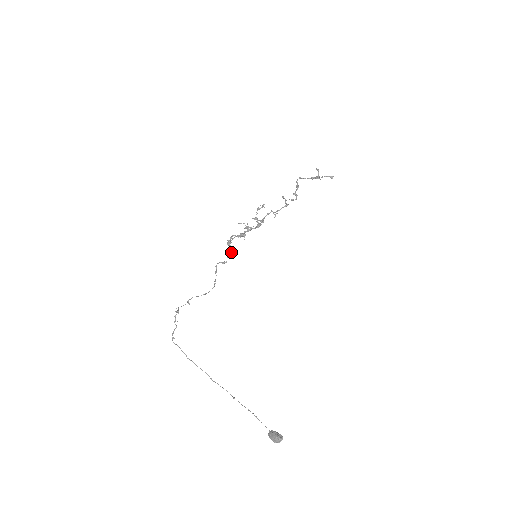
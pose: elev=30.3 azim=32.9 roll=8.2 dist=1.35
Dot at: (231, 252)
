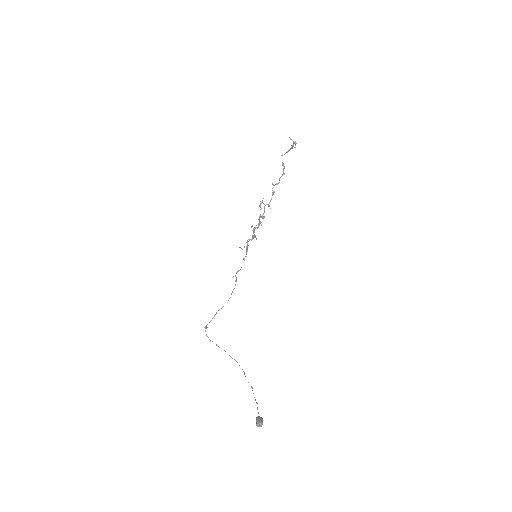
Dot at: (243, 259)
